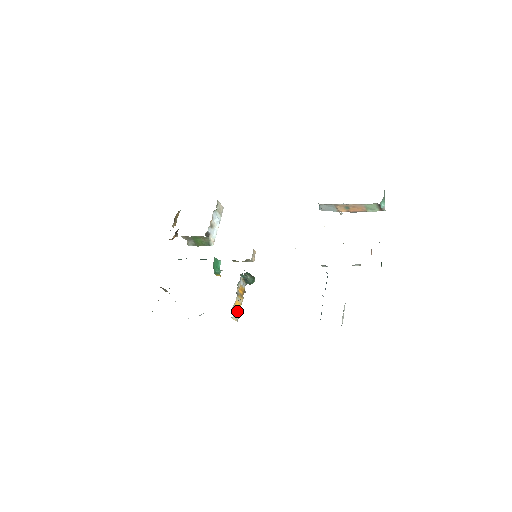
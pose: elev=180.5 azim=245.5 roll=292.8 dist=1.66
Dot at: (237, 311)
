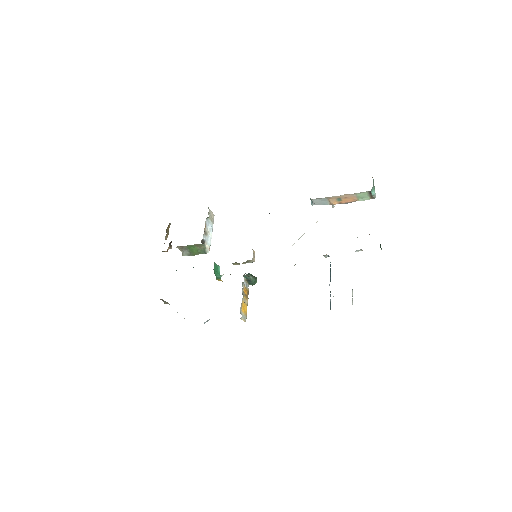
Dot at: (244, 312)
